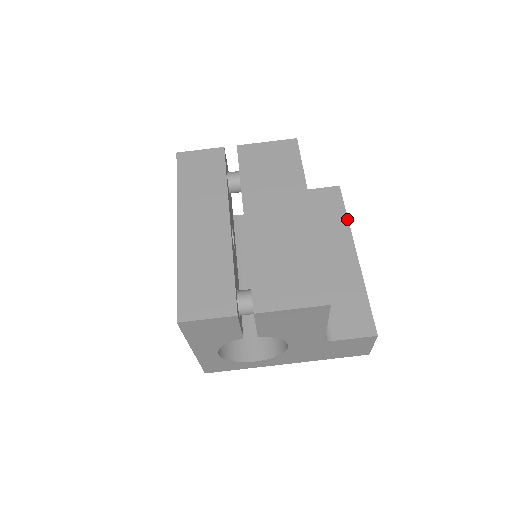
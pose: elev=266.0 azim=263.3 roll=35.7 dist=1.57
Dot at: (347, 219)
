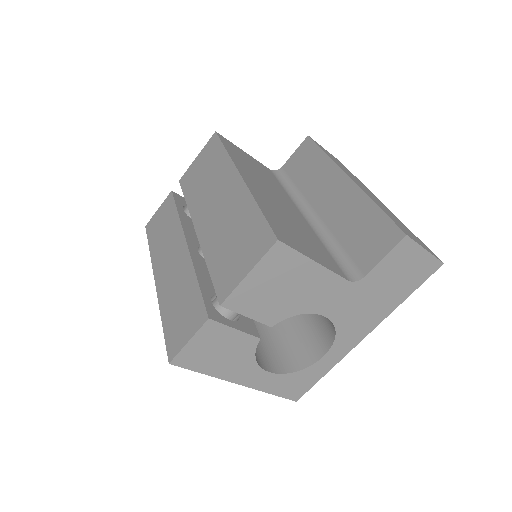
Dot at: (326, 156)
